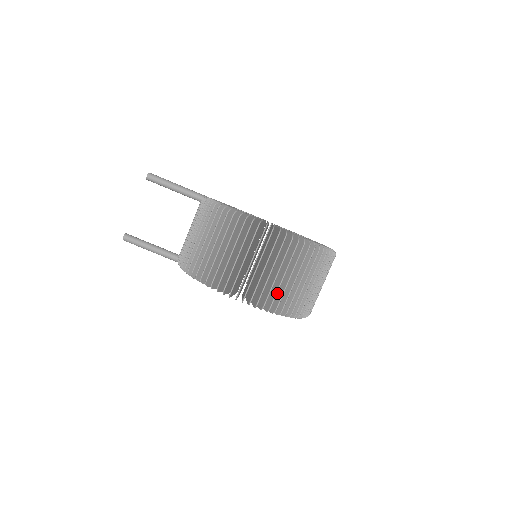
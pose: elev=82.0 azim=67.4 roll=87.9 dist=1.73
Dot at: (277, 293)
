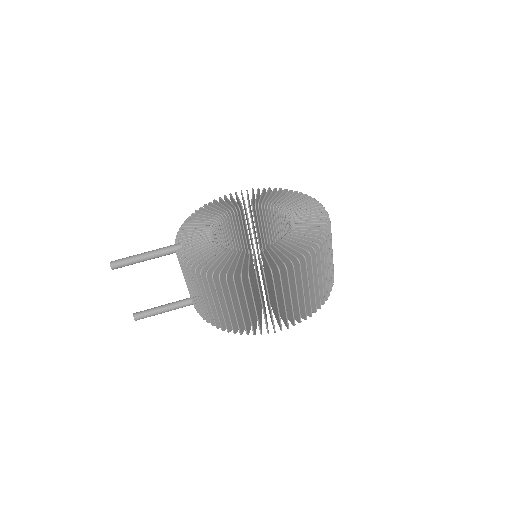
Dot at: occluded
